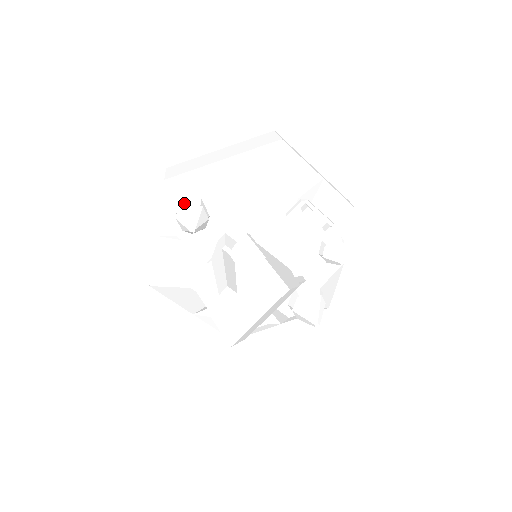
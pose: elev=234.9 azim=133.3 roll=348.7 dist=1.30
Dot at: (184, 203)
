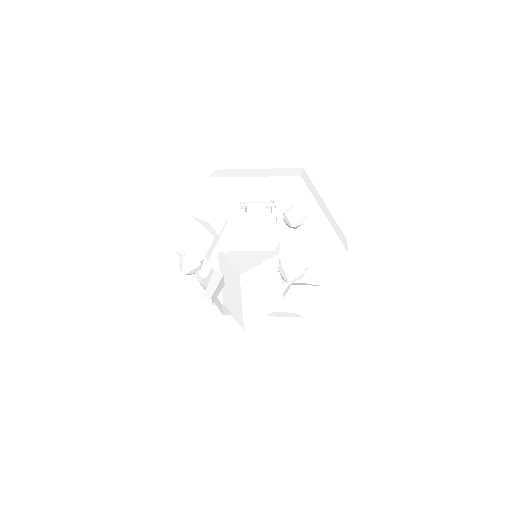
Dot at: occluded
